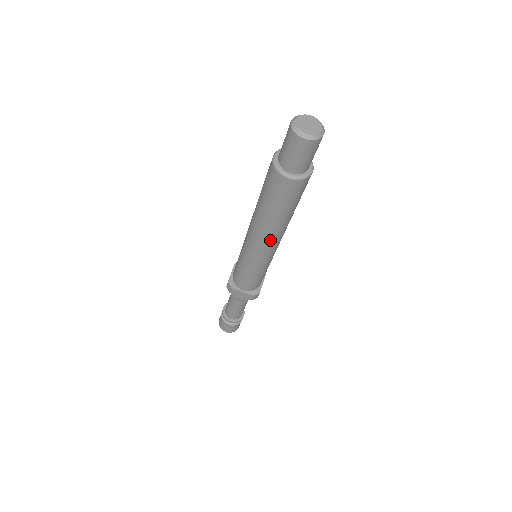
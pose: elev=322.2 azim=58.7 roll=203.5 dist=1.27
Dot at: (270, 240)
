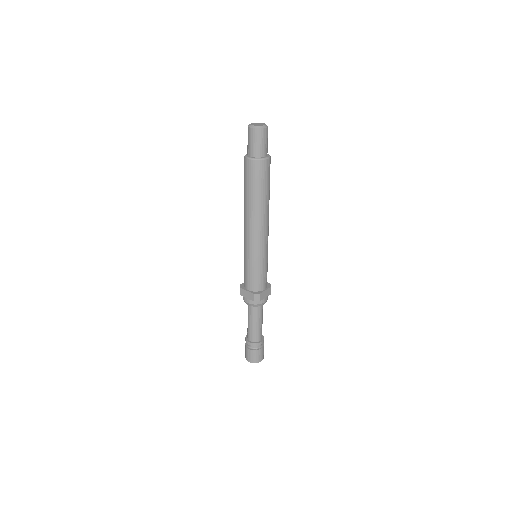
Dot at: (252, 223)
